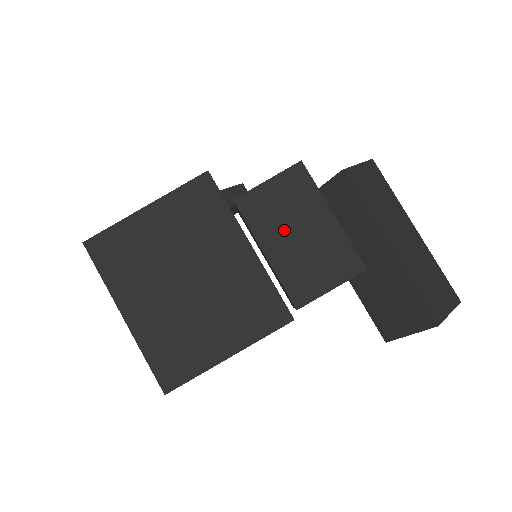
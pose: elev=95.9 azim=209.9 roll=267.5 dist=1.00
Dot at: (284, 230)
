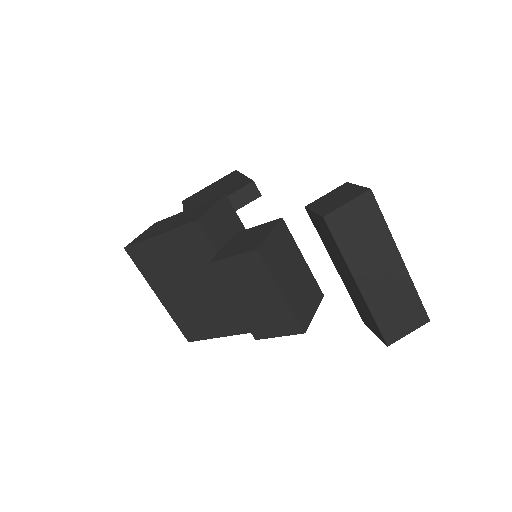
Dot at: (245, 293)
